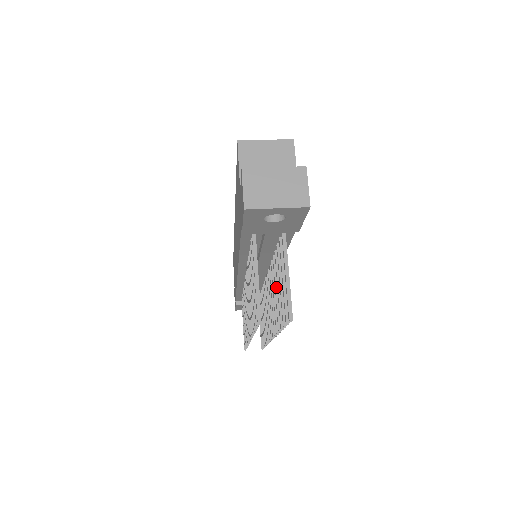
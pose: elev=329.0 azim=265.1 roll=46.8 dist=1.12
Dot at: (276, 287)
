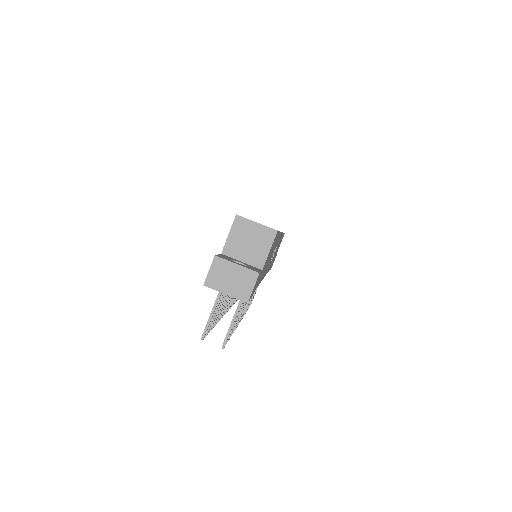
Dot at: occluded
